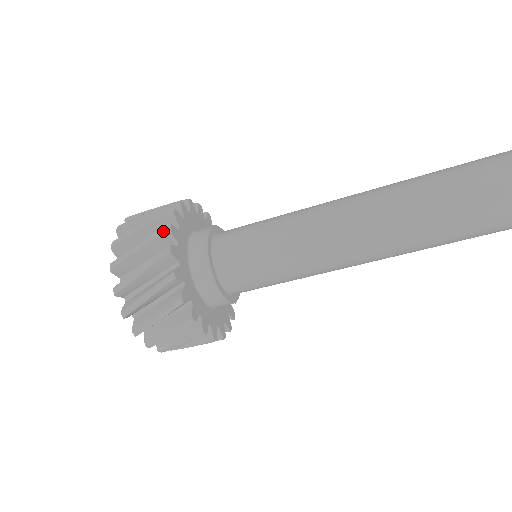
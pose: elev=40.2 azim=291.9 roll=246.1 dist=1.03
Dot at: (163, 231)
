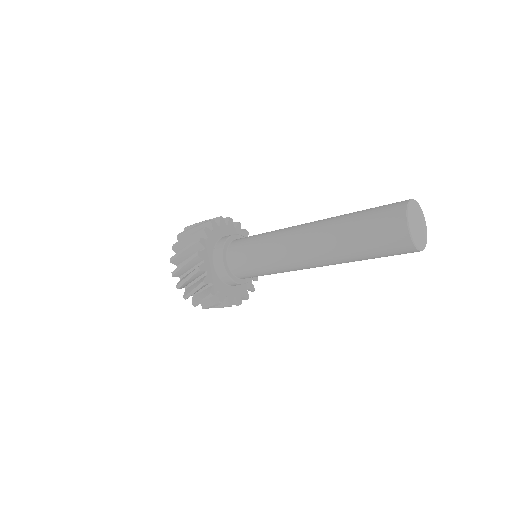
Dot at: occluded
